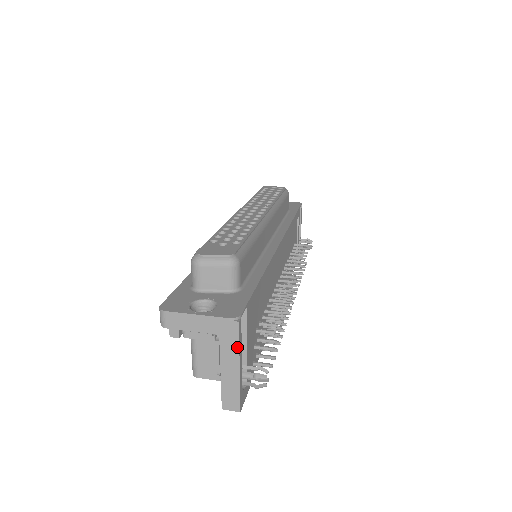
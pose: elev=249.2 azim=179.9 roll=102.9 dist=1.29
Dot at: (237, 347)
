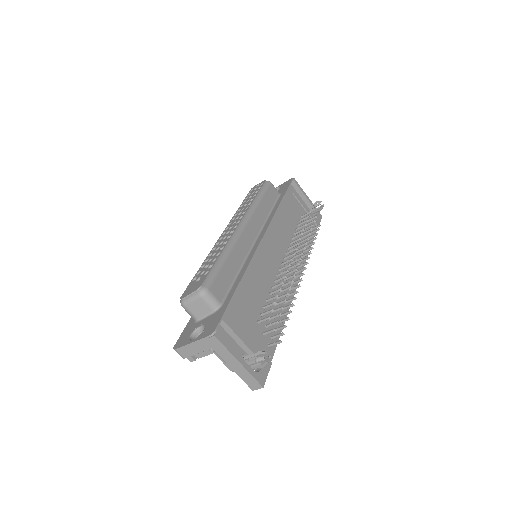
Dot at: (227, 350)
